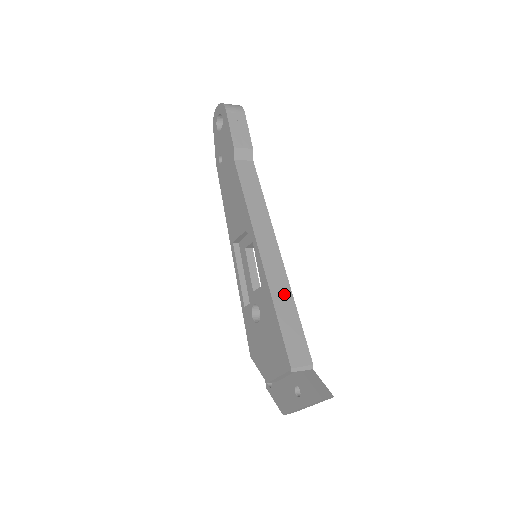
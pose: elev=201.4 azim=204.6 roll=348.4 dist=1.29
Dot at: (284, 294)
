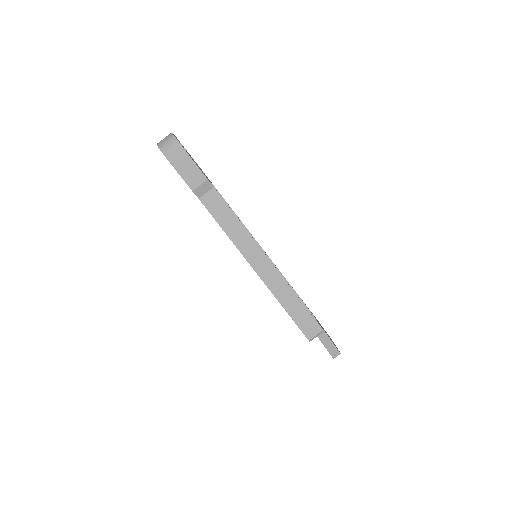
Dot at: (285, 293)
